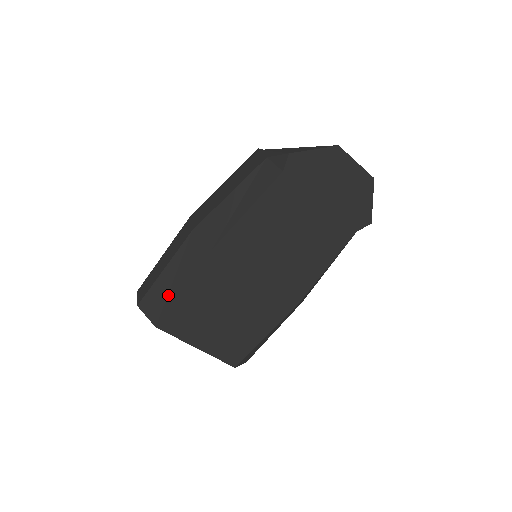
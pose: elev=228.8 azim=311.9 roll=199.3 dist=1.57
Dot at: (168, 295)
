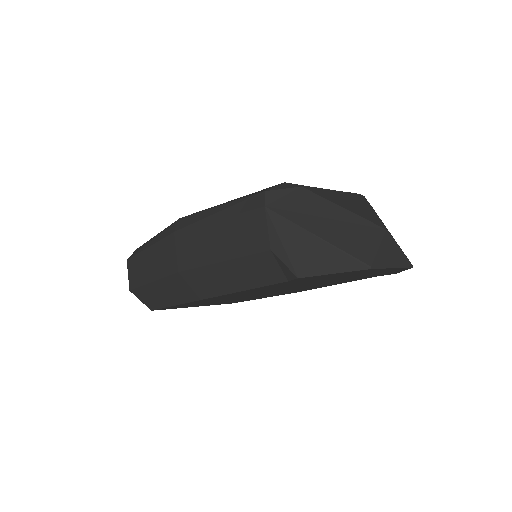
Dot at: (159, 300)
